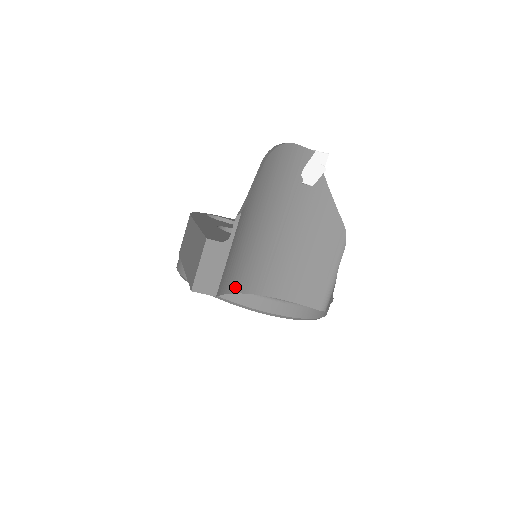
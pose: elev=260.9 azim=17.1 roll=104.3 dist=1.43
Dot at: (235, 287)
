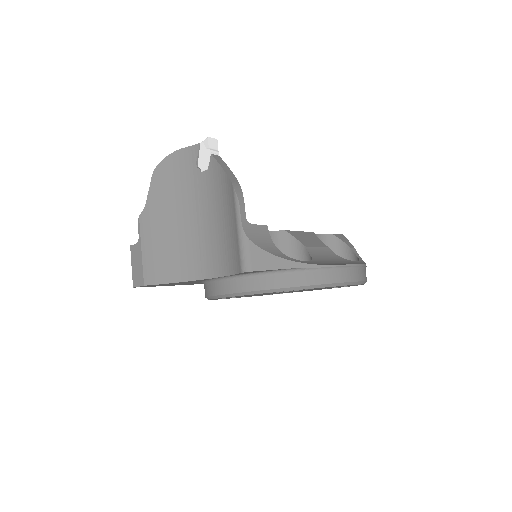
Dot at: (174, 277)
